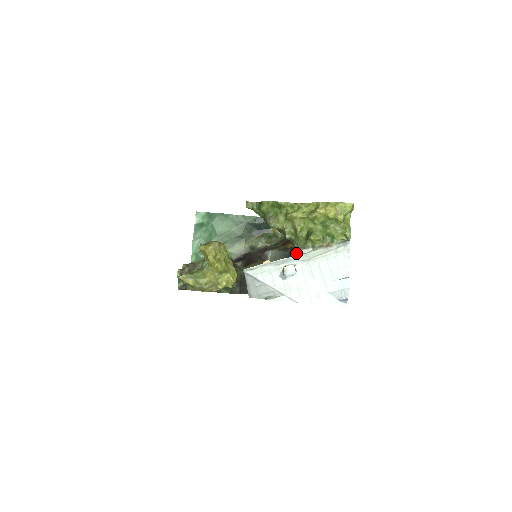
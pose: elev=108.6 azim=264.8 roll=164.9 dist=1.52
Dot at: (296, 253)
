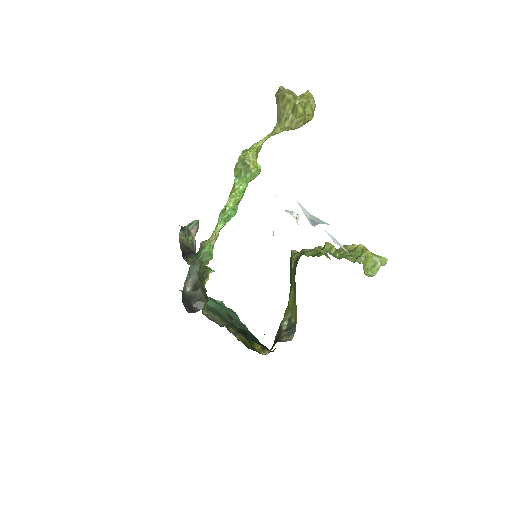
Dot at: occluded
